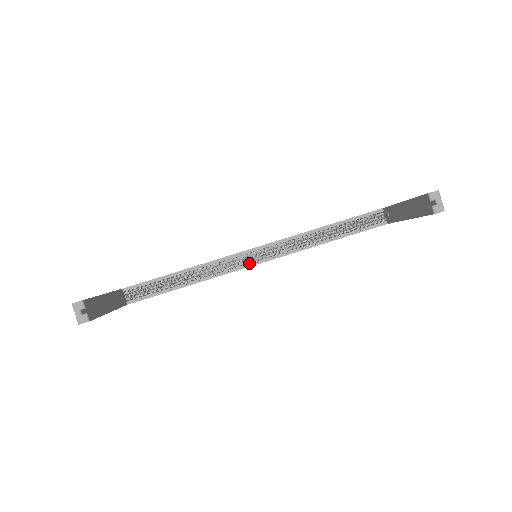
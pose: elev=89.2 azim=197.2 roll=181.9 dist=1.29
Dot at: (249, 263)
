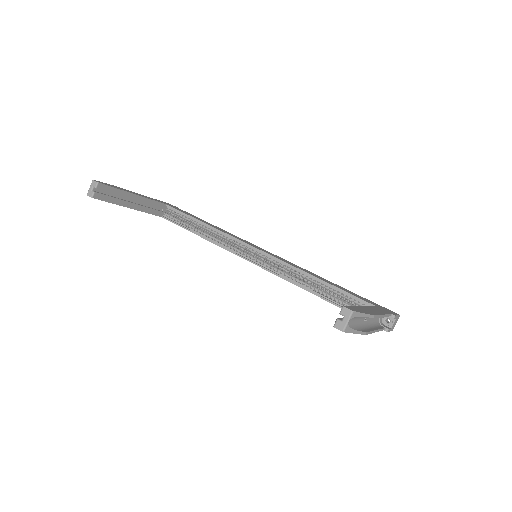
Dot at: (247, 256)
